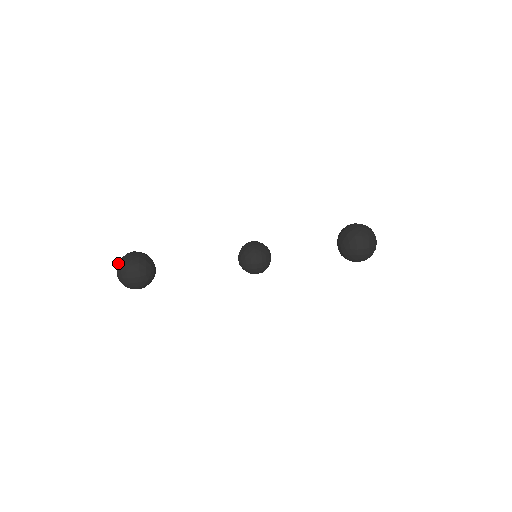
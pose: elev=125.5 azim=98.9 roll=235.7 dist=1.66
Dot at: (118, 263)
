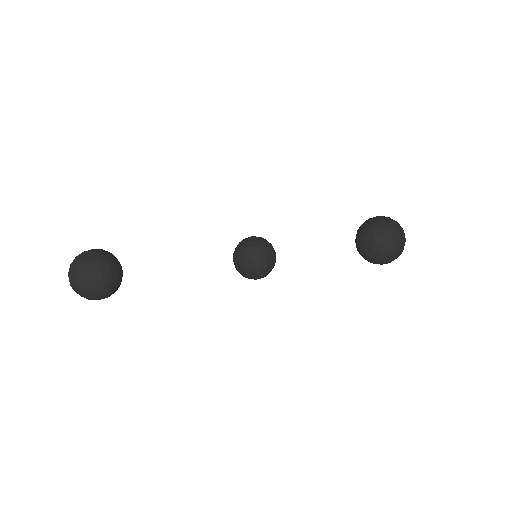
Dot at: occluded
